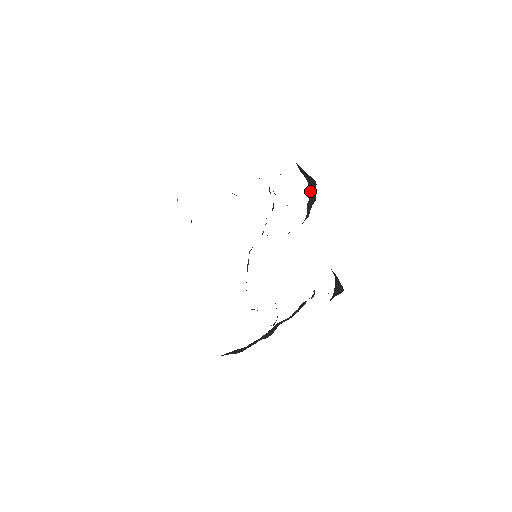
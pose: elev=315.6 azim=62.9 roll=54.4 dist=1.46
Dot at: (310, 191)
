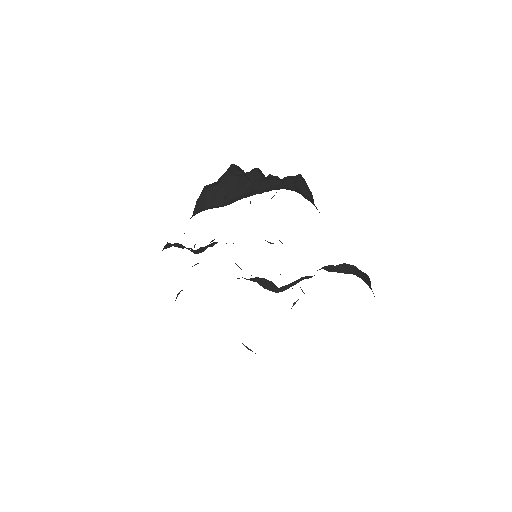
Dot at: occluded
